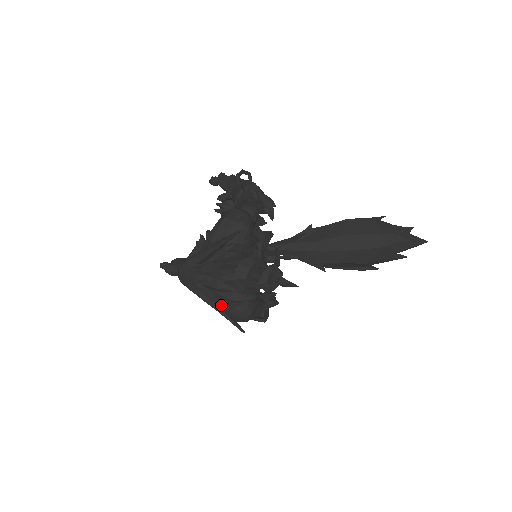
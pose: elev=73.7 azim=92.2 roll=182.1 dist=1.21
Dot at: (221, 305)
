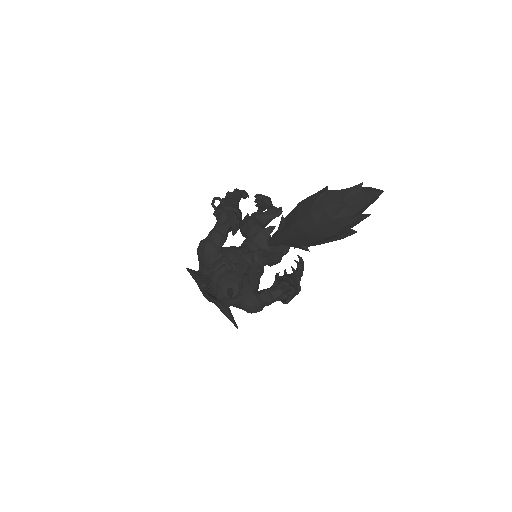
Dot at: (225, 309)
